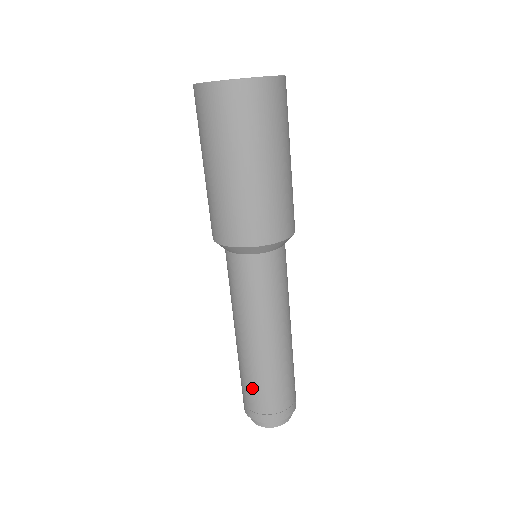
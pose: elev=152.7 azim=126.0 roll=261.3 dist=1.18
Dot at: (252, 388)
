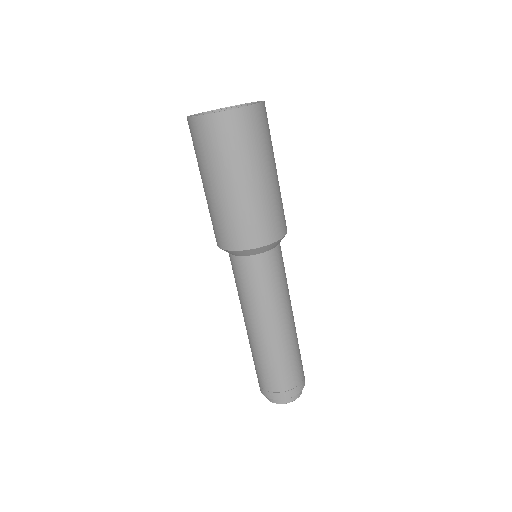
Dot at: (257, 367)
